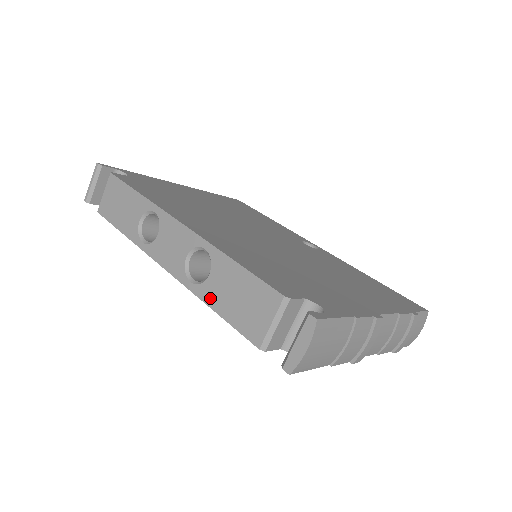
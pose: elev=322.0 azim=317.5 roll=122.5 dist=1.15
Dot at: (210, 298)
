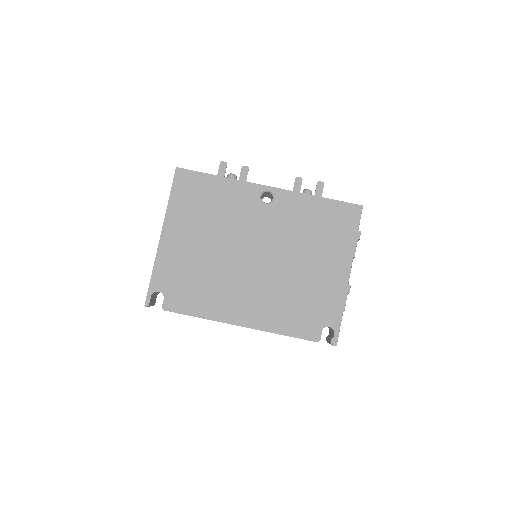
Dot at: occluded
